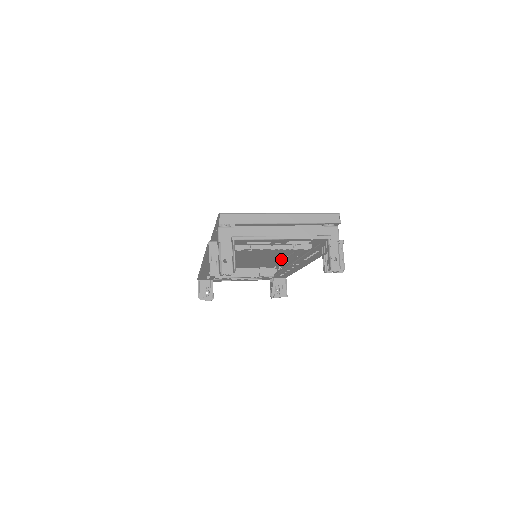
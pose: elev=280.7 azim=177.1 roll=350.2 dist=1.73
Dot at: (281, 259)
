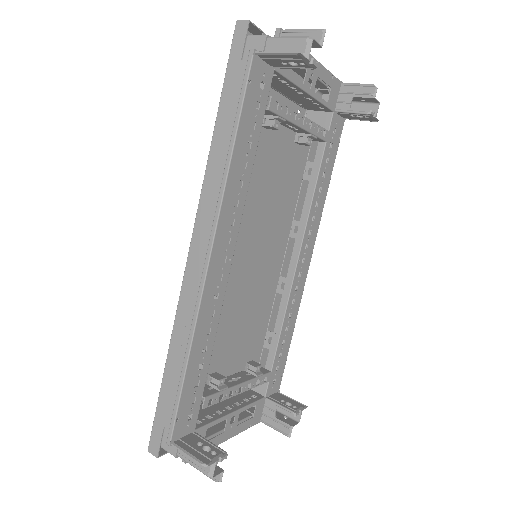
Dot at: (273, 292)
